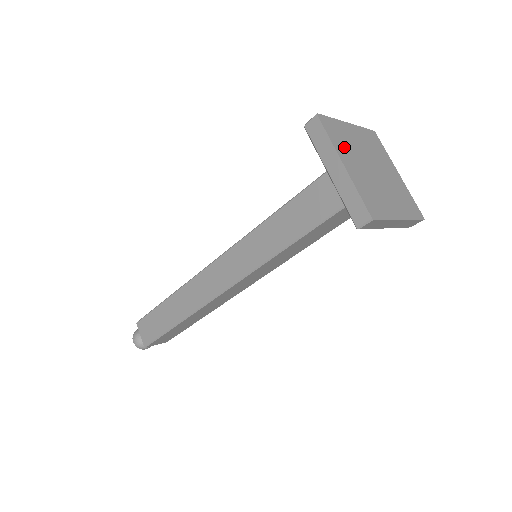
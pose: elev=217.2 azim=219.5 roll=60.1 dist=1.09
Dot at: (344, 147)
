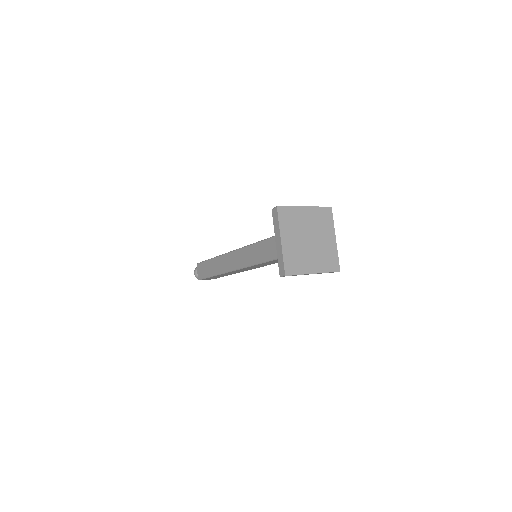
Dot at: (289, 227)
